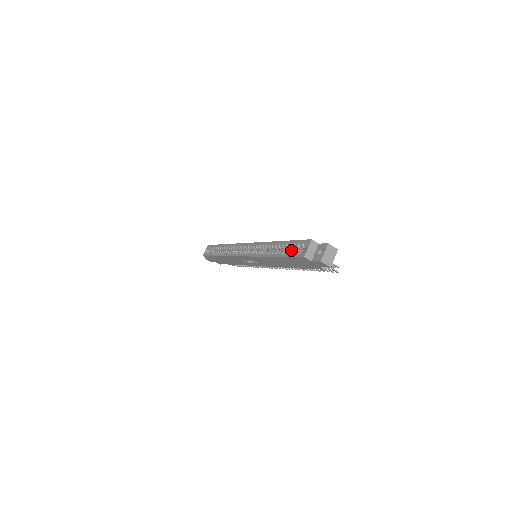
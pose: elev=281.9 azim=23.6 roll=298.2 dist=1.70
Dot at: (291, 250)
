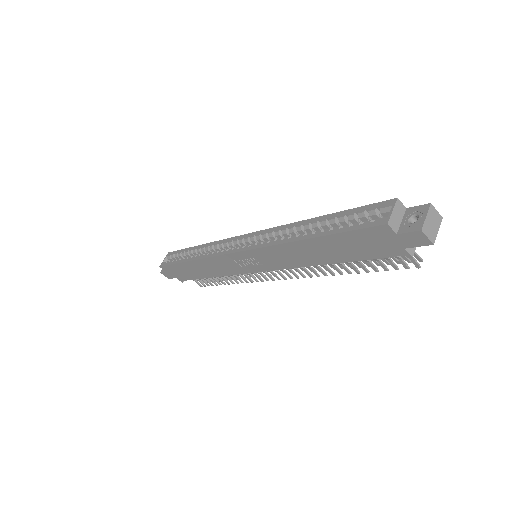
Dot at: occluded
